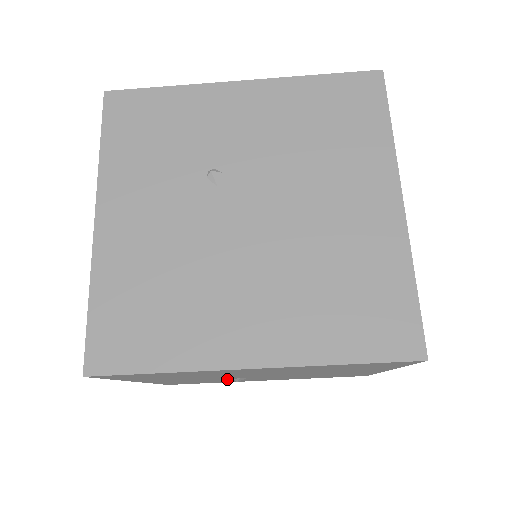
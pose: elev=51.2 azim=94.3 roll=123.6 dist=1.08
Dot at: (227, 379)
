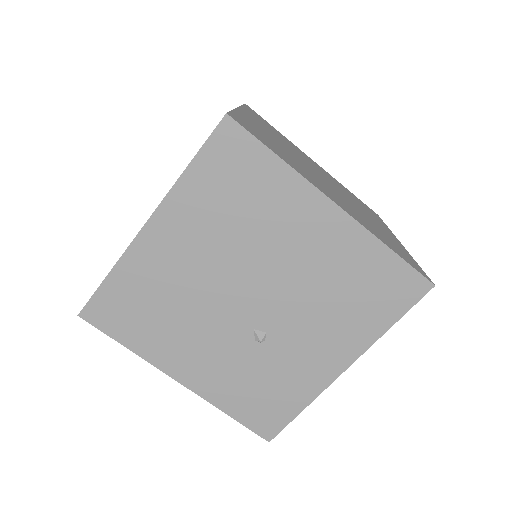
Dot at: (257, 349)
